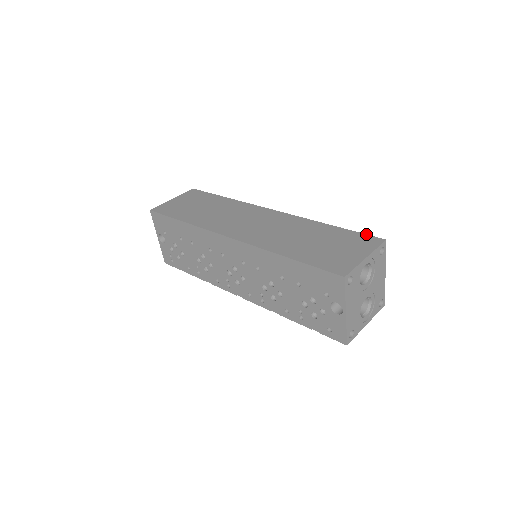
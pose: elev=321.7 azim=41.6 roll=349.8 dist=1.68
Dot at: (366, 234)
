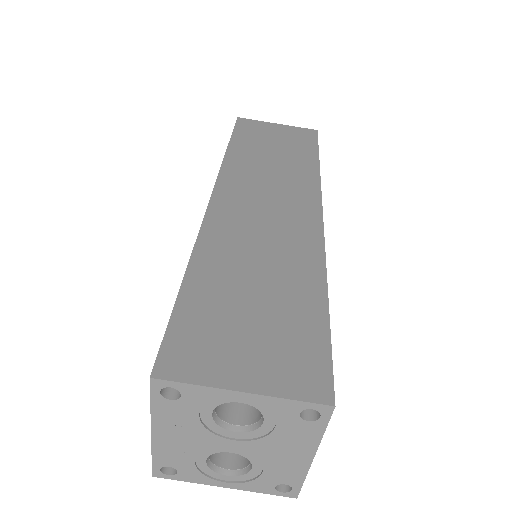
Dot at: (332, 361)
